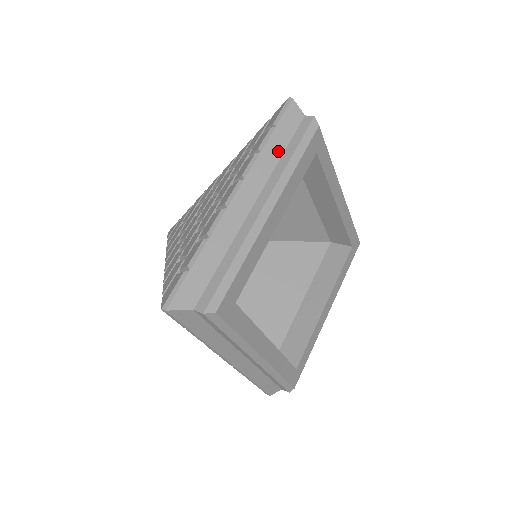
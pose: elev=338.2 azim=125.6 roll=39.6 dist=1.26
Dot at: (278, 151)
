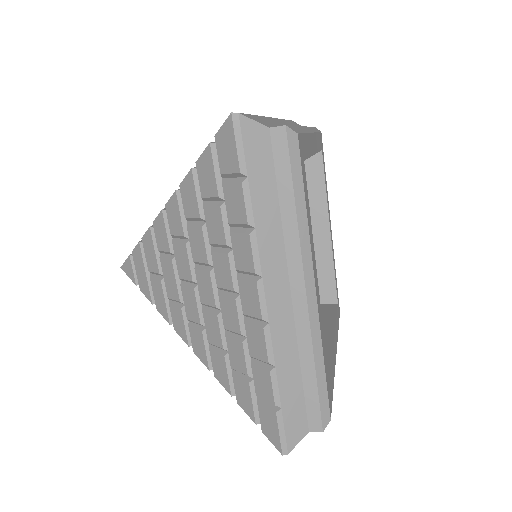
Dot at: occluded
